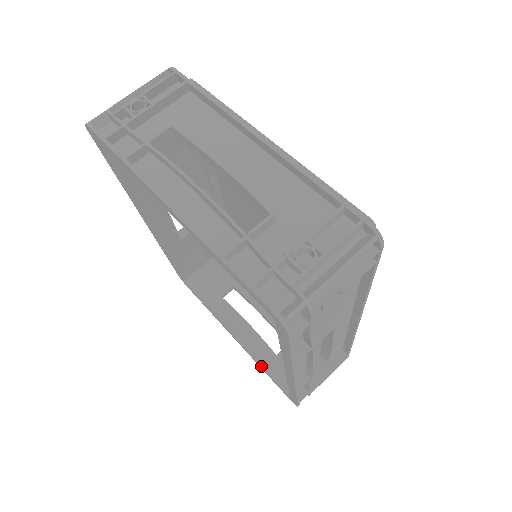
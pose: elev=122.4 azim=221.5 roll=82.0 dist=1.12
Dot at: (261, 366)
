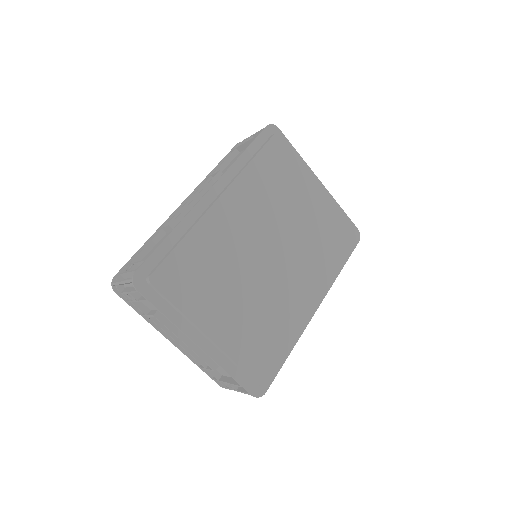
Dot at: occluded
